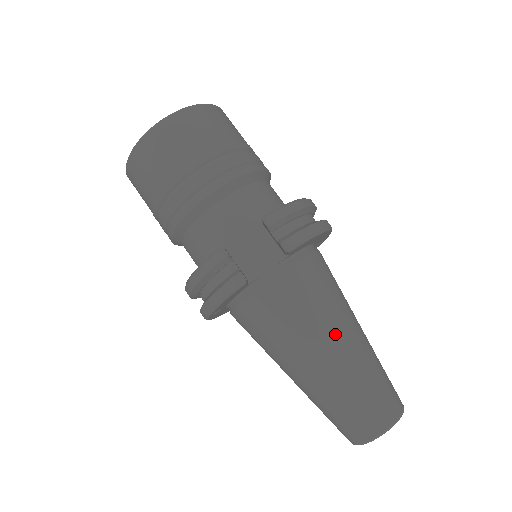
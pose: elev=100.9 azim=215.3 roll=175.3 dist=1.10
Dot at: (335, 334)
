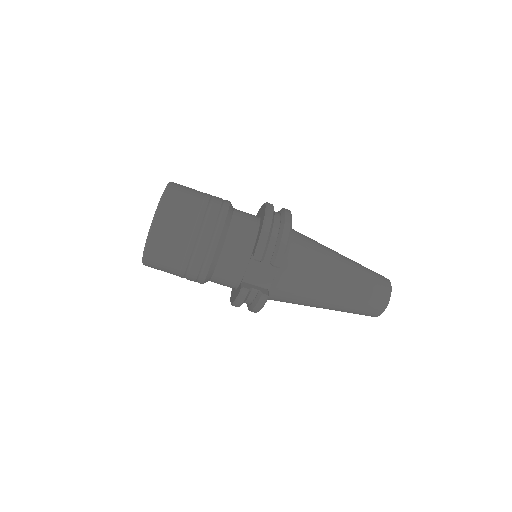
Dot at: (332, 281)
